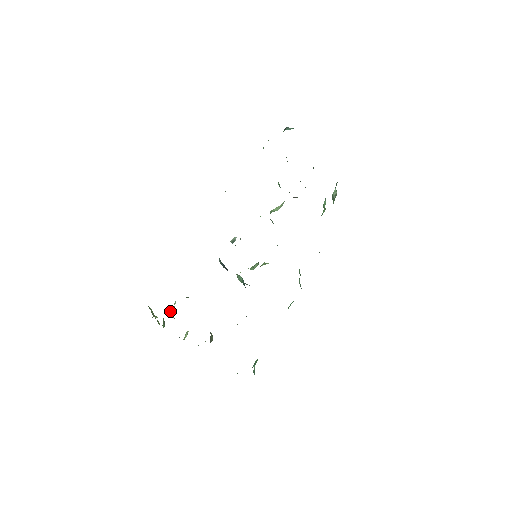
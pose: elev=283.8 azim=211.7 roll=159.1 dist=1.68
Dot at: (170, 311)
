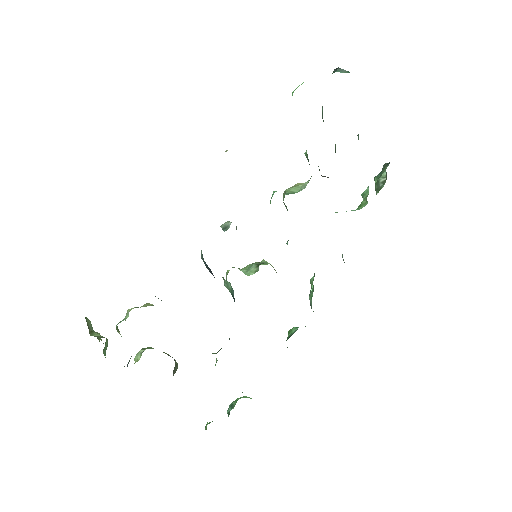
Dot at: occluded
